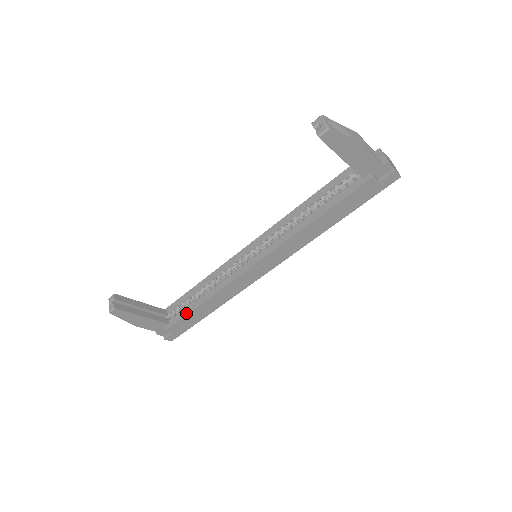
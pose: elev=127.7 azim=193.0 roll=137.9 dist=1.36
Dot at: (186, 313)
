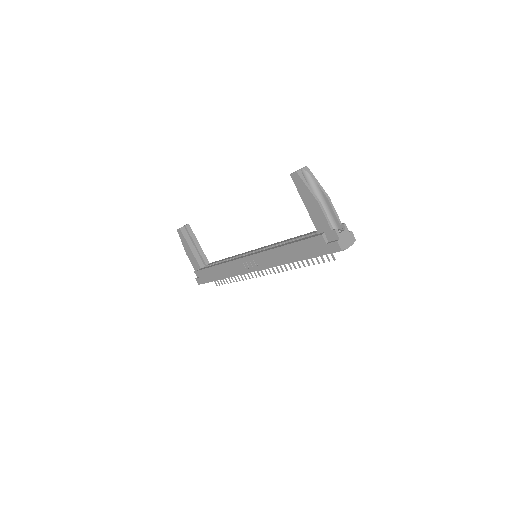
Dot at: (209, 267)
